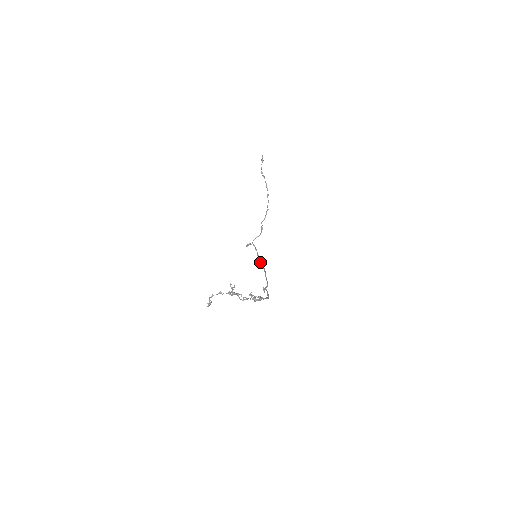
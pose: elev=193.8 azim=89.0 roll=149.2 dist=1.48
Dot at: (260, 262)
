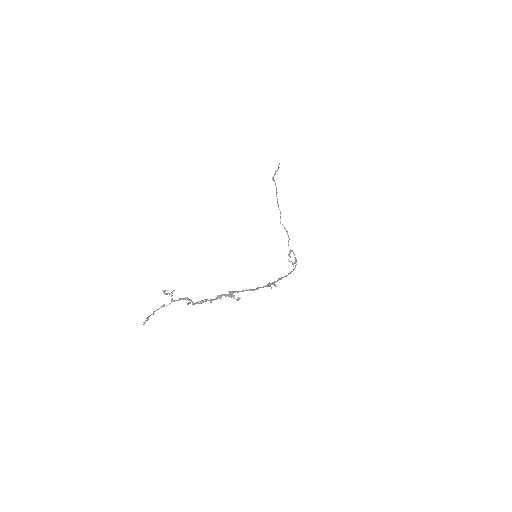
Dot at: (294, 263)
